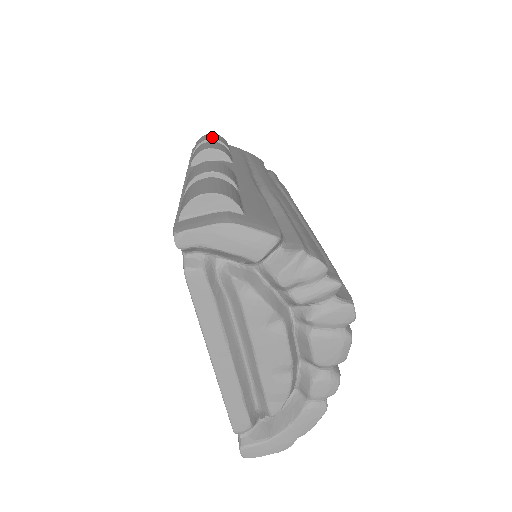
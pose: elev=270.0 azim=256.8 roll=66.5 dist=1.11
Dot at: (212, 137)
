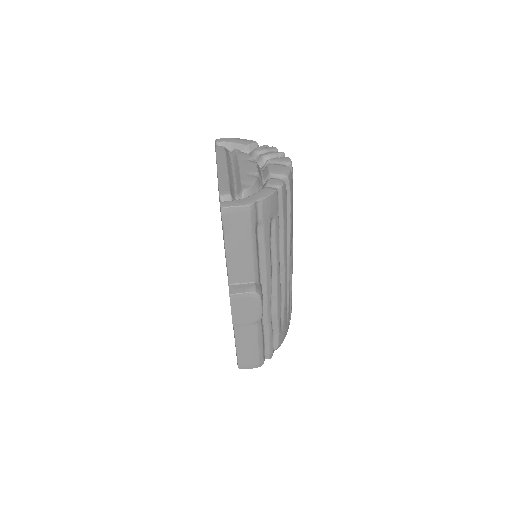
Dot at: occluded
